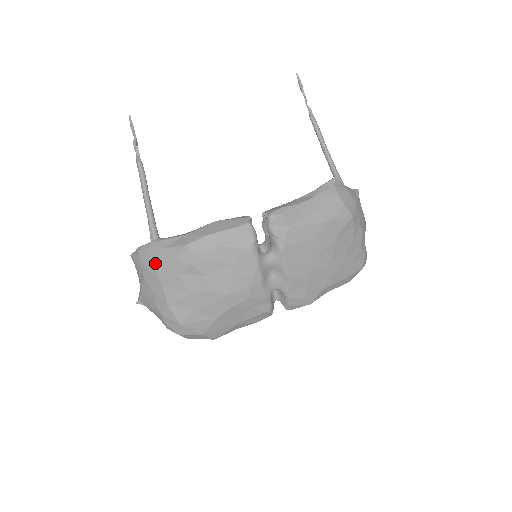
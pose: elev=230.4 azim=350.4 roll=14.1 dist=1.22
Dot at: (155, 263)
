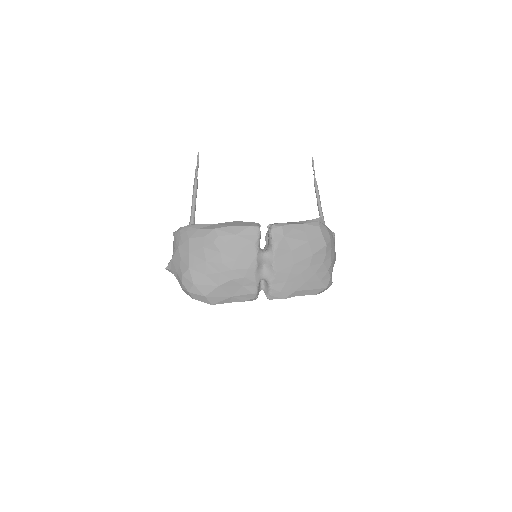
Dot at: (190, 237)
